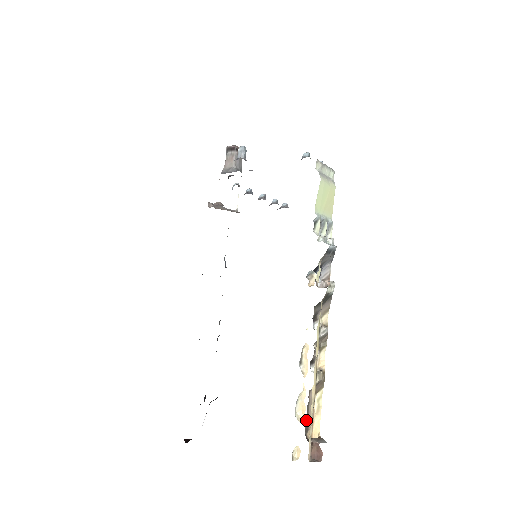
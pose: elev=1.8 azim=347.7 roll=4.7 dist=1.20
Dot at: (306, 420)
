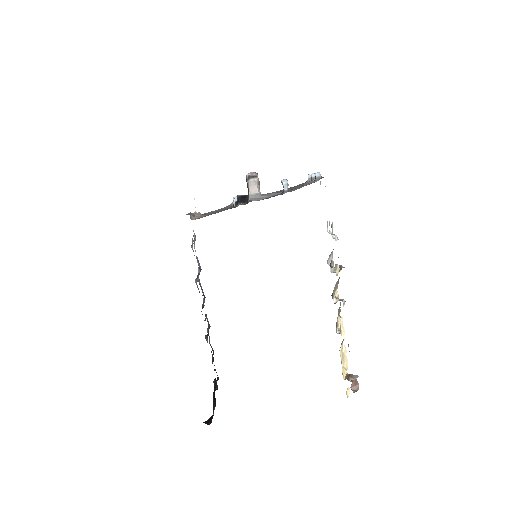
Dot at: occluded
